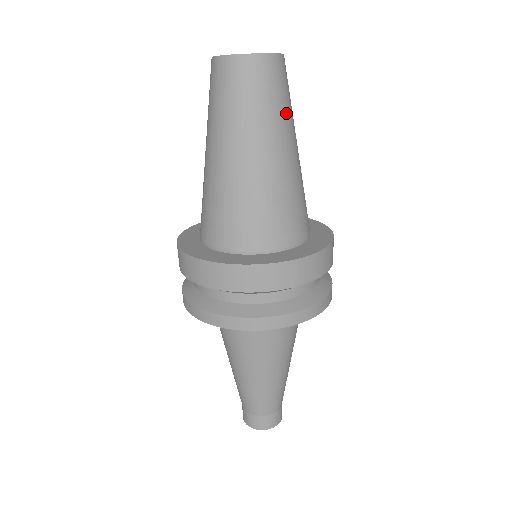
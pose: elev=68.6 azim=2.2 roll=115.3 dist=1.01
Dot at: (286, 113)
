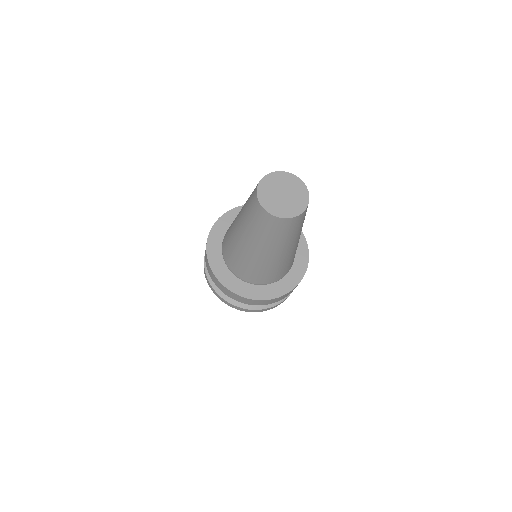
Dot at: occluded
